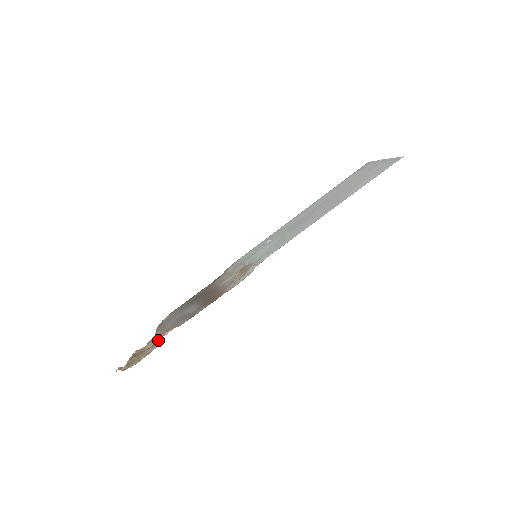
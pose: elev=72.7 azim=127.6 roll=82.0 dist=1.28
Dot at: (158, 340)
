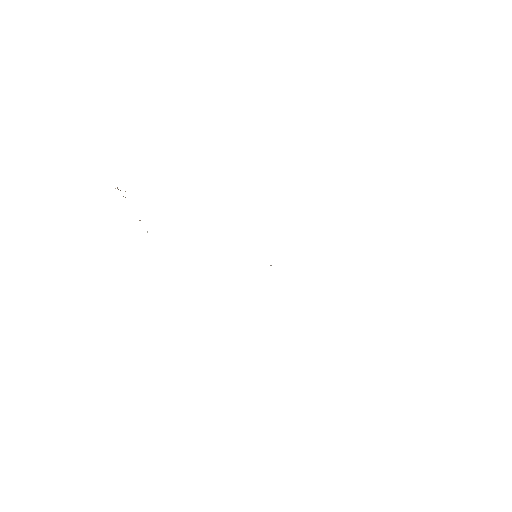
Dot at: occluded
